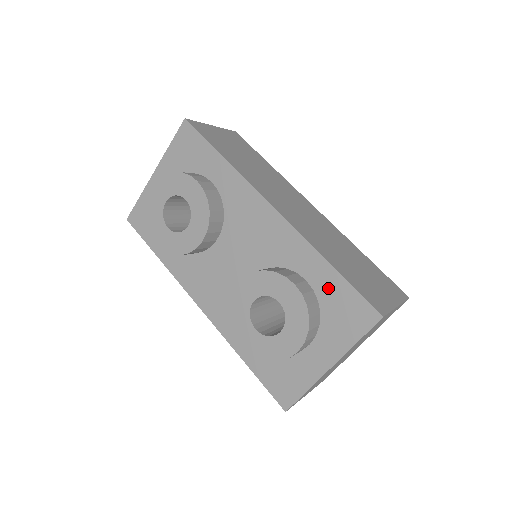
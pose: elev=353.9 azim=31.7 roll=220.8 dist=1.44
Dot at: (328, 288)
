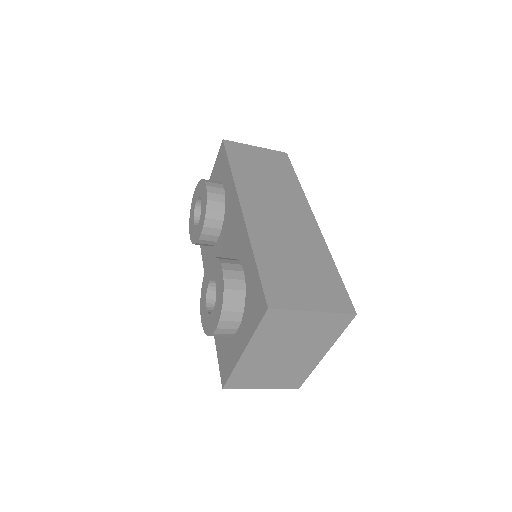
Dot at: (251, 279)
